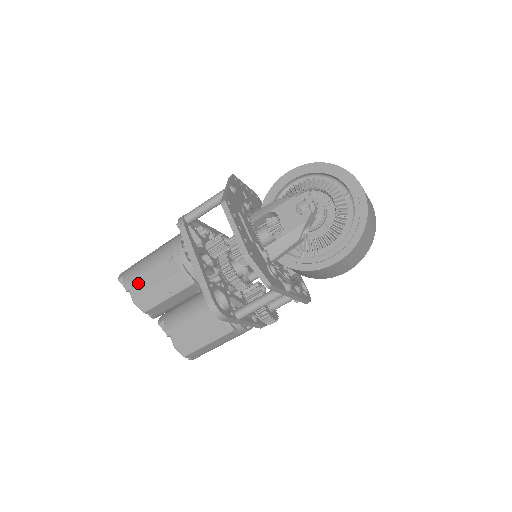
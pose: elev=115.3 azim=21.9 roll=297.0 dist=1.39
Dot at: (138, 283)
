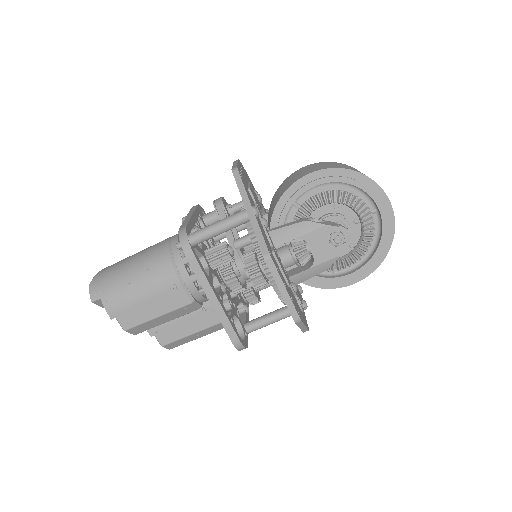
Dot at: (129, 312)
